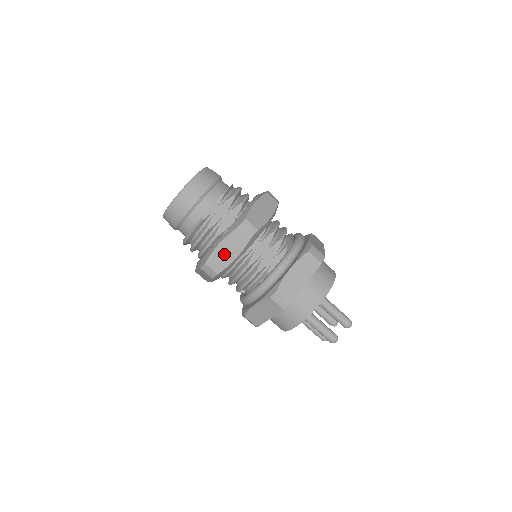
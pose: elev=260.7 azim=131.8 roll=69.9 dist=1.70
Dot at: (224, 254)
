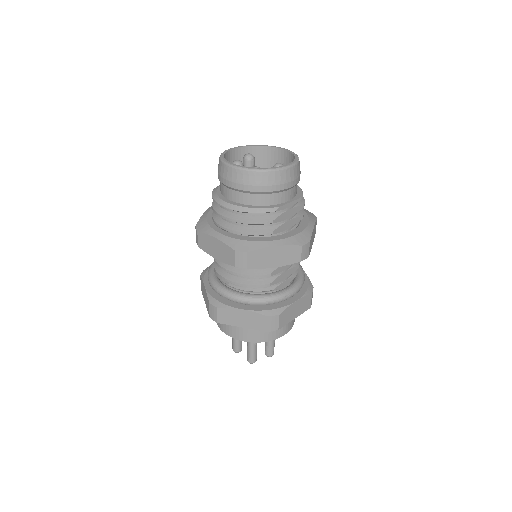
Dot at: (270, 257)
